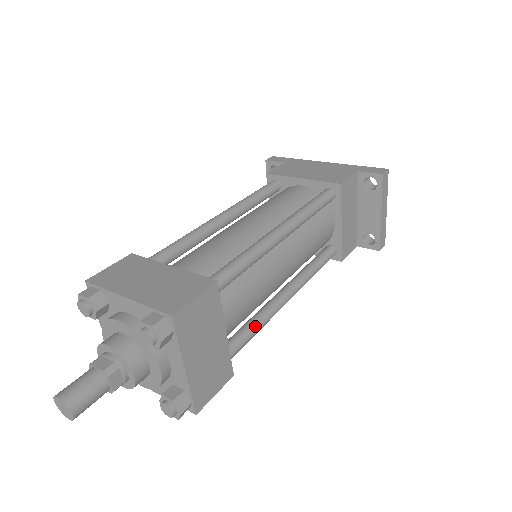
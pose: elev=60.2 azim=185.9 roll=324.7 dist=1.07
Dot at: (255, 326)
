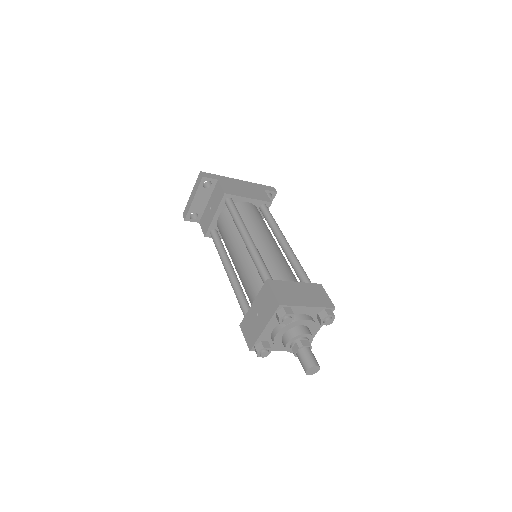
Dot at: occluded
